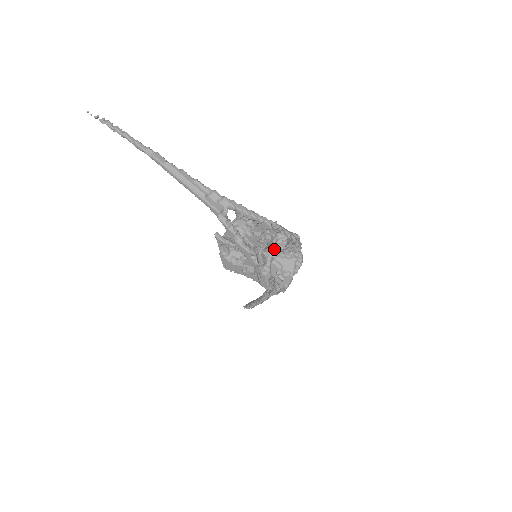
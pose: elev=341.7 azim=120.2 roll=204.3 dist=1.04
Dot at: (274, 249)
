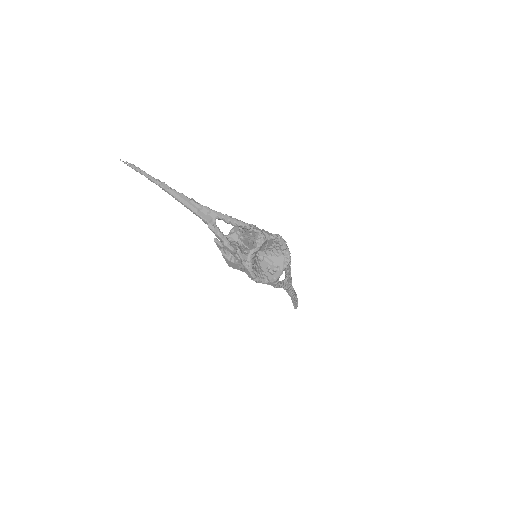
Dot at: (253, 248)
